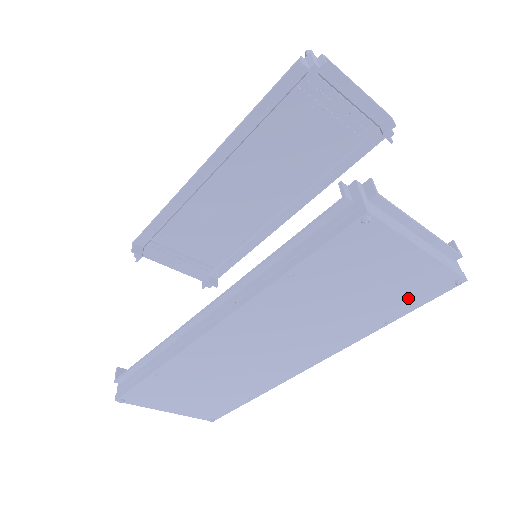
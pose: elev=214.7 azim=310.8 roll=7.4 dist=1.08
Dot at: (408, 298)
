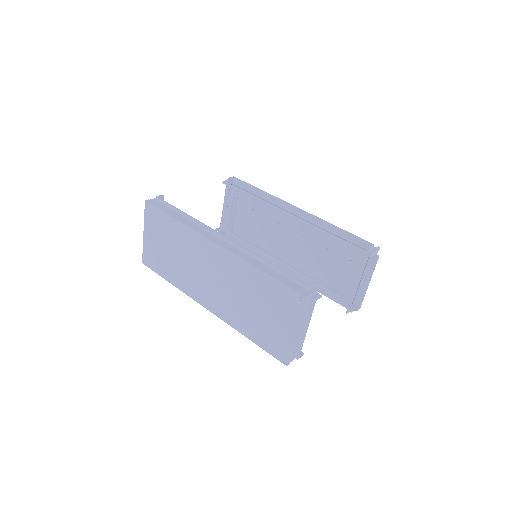
Dot at: (267, 341)
